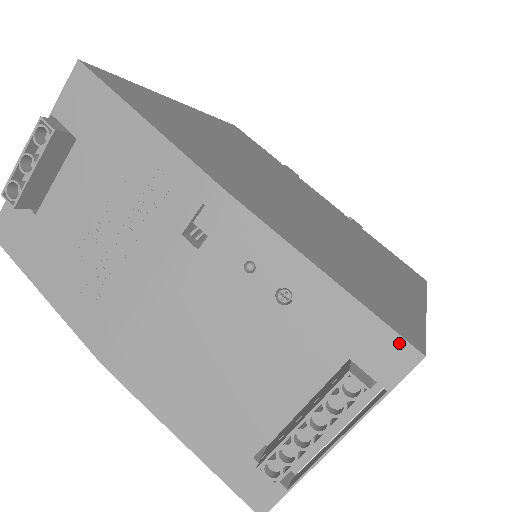
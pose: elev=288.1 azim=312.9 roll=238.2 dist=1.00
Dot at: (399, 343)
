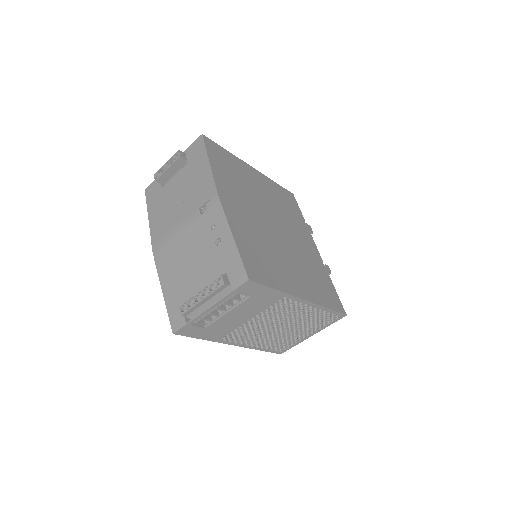
Dot at: (243, 272)
